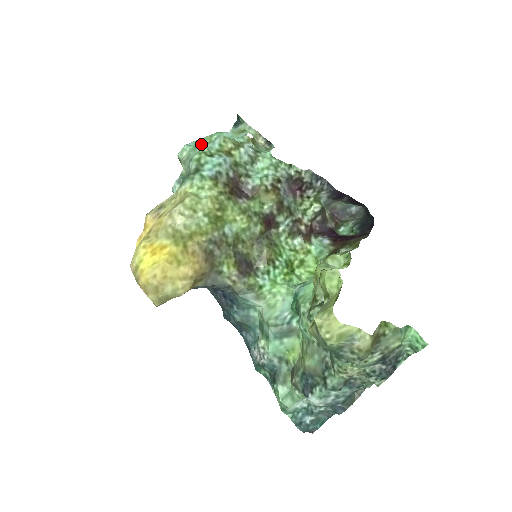
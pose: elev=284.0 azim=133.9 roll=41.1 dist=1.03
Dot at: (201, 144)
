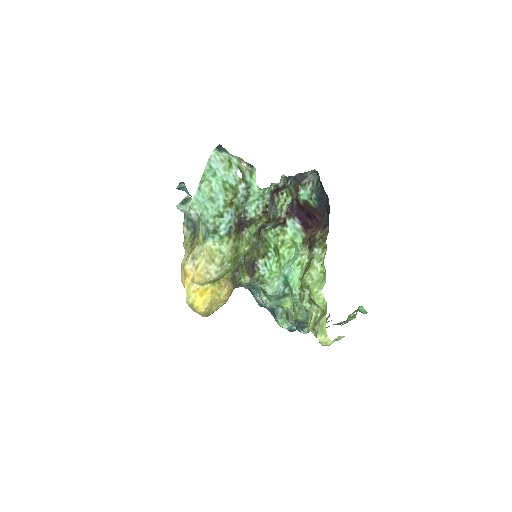
Dot at: (210, 204)
